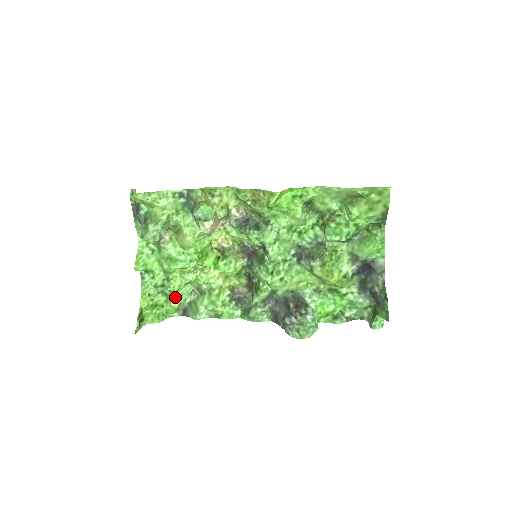
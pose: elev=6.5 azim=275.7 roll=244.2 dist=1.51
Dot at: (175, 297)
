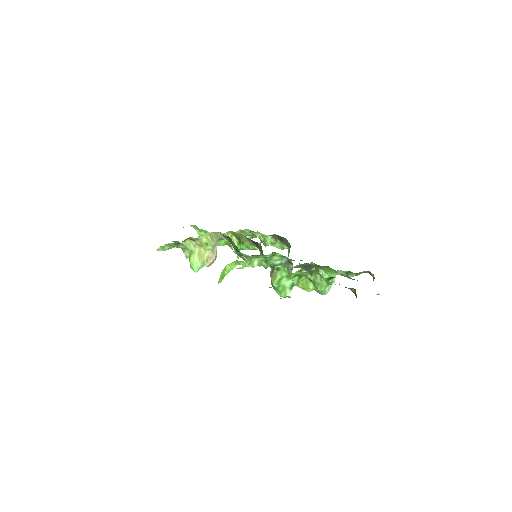
Dot at: occluded
